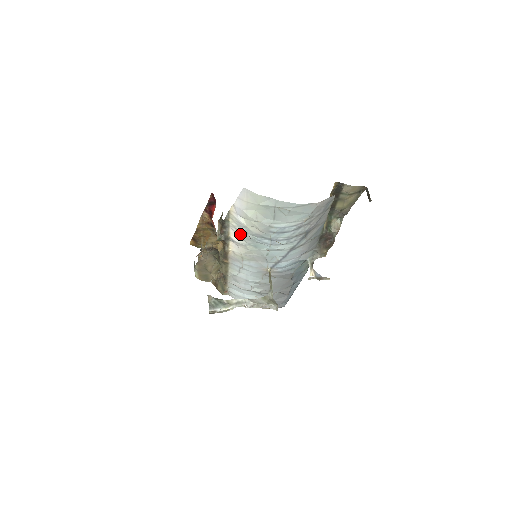
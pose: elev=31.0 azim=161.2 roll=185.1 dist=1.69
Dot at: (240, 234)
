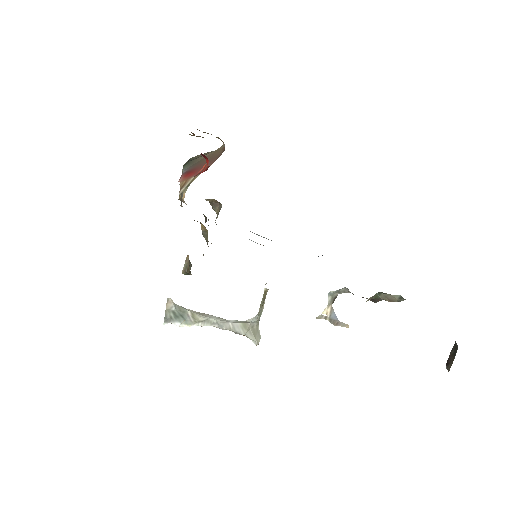
Dot at: occluded
